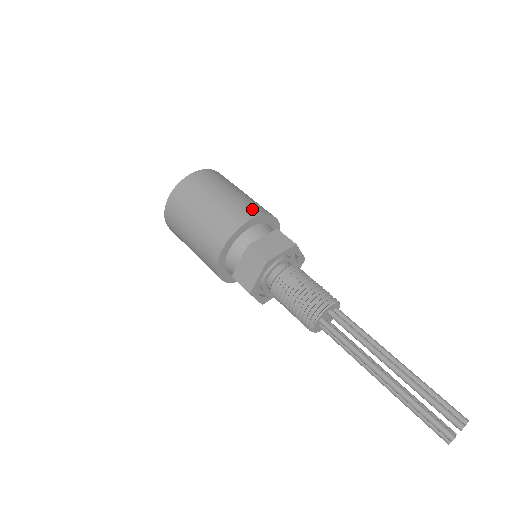
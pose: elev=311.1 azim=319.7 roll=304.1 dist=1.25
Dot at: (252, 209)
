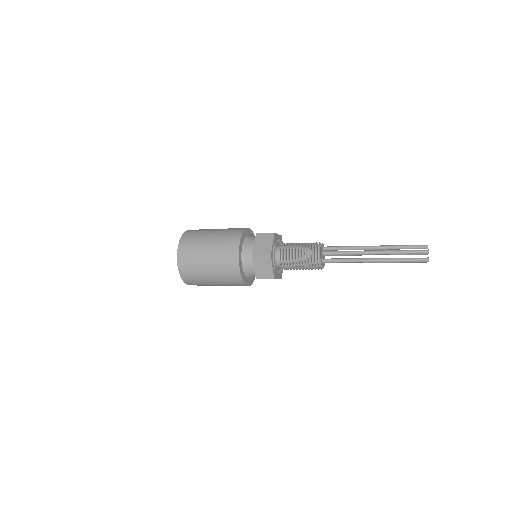
Dot at: occluded
